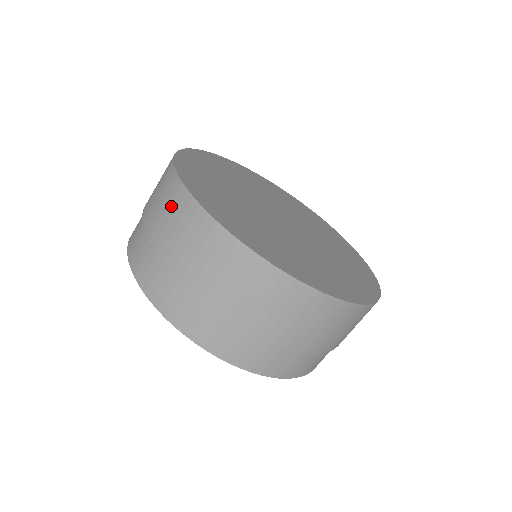
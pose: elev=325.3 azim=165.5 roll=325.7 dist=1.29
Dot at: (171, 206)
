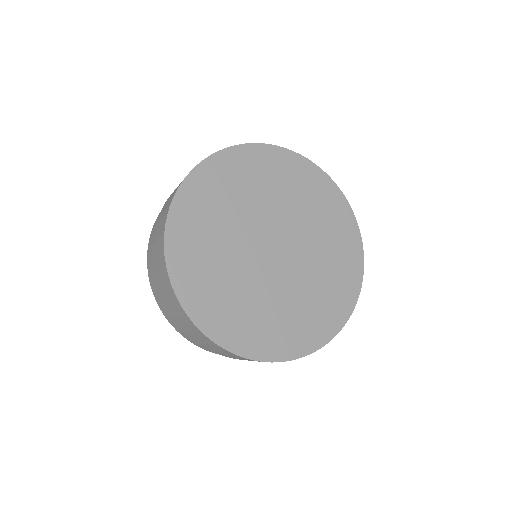
Dot at: (160, 262)
